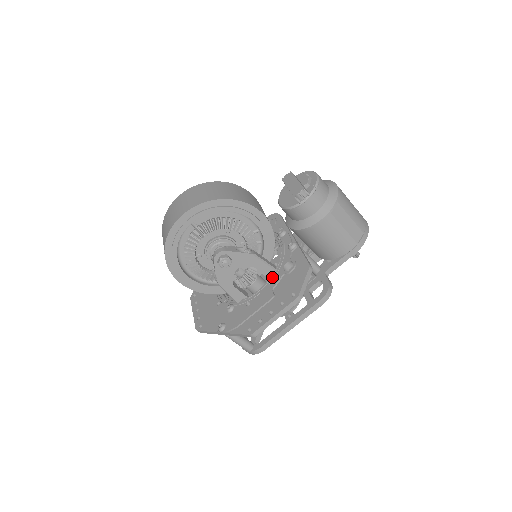
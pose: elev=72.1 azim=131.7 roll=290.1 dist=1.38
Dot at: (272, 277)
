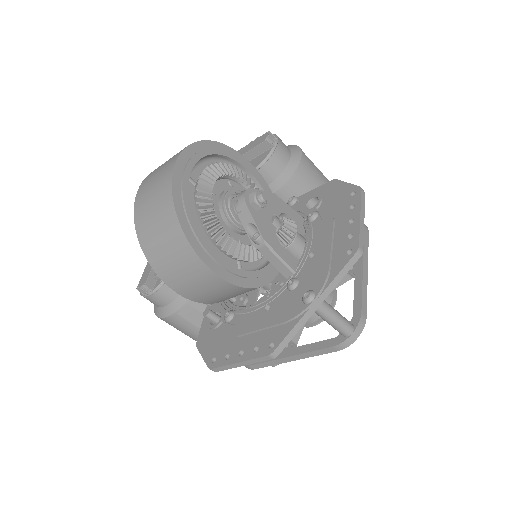
Dot at: (308, 218)
